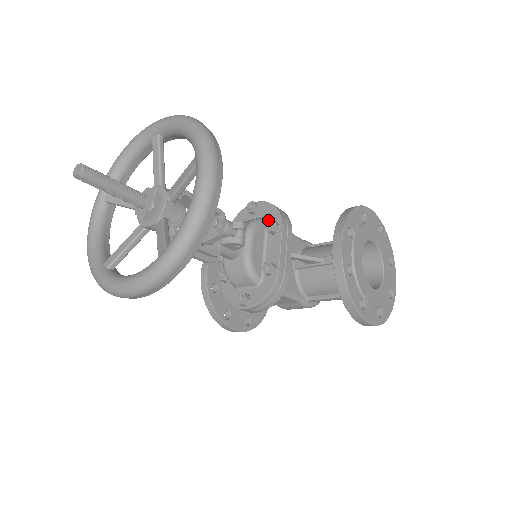
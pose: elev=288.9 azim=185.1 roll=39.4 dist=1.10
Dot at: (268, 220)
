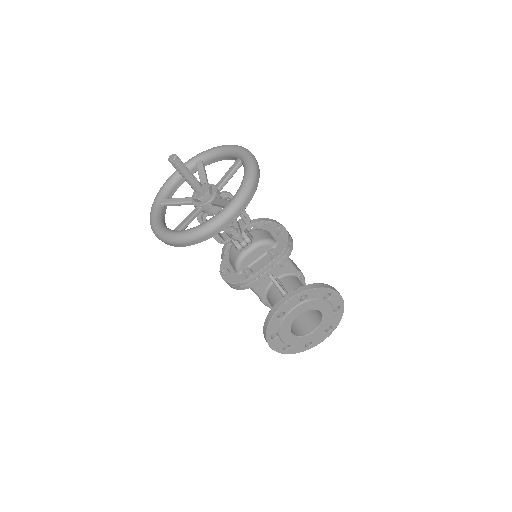
Dot at: (277, 246)
